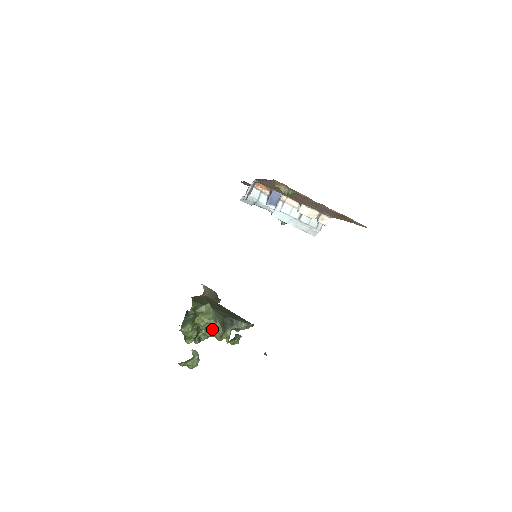
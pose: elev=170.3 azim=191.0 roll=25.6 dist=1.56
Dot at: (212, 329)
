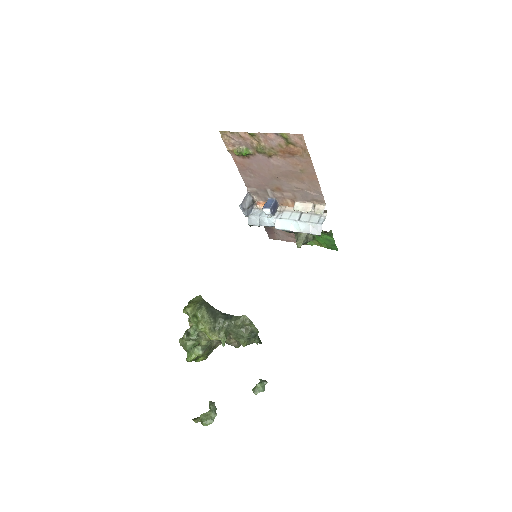
Dot at: (196, 311)
